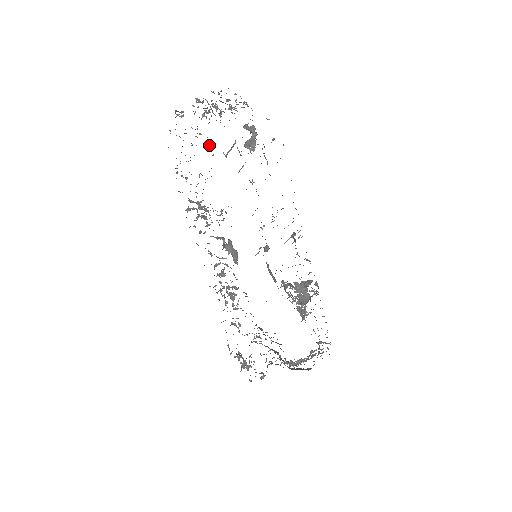
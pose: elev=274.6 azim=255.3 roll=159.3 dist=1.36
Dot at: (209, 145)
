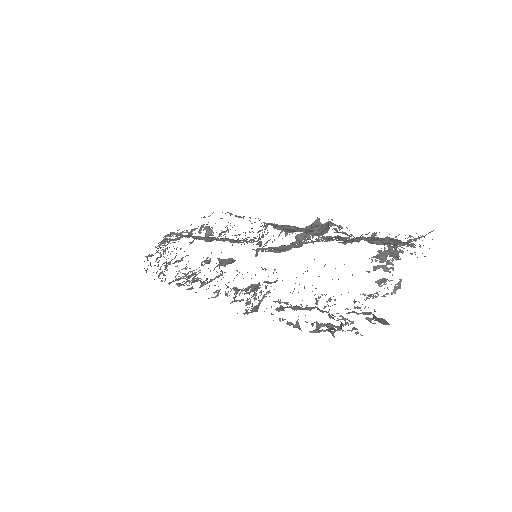
Dot at: (176, 249)
